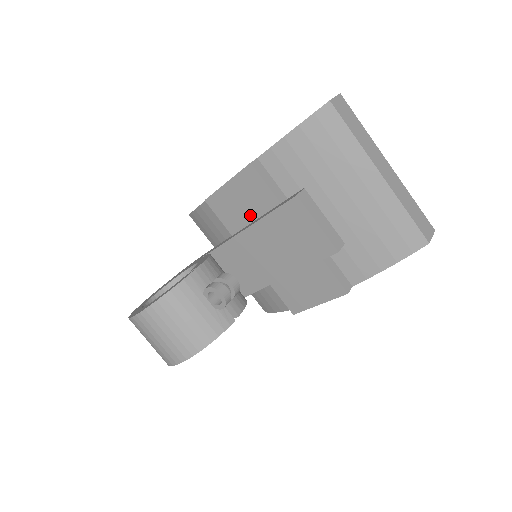
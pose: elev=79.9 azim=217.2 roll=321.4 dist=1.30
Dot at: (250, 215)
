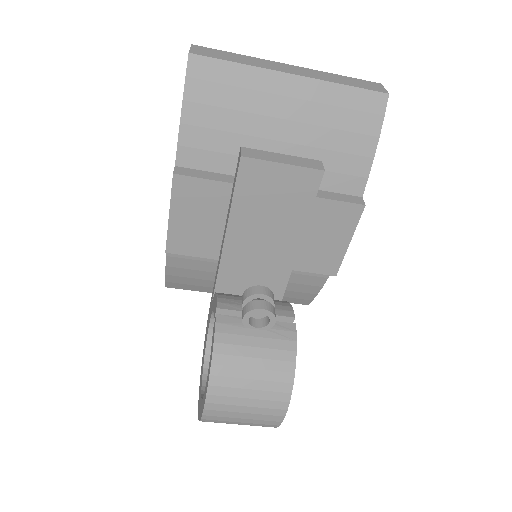
Dot at: (217, 224)
